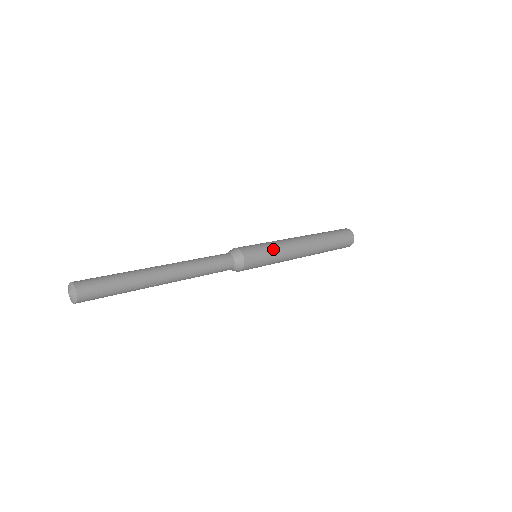
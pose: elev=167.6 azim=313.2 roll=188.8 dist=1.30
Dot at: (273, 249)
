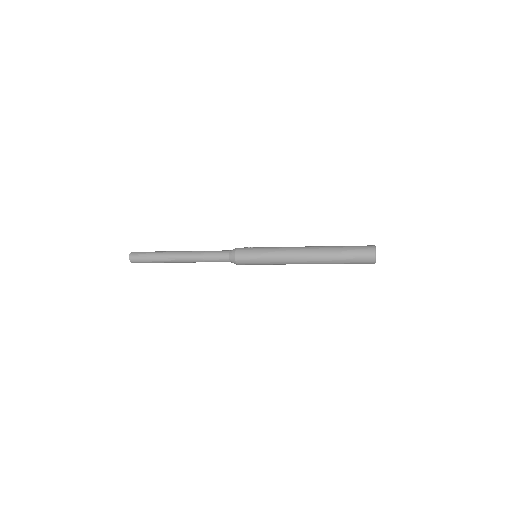
Dot at: (265, 253)
